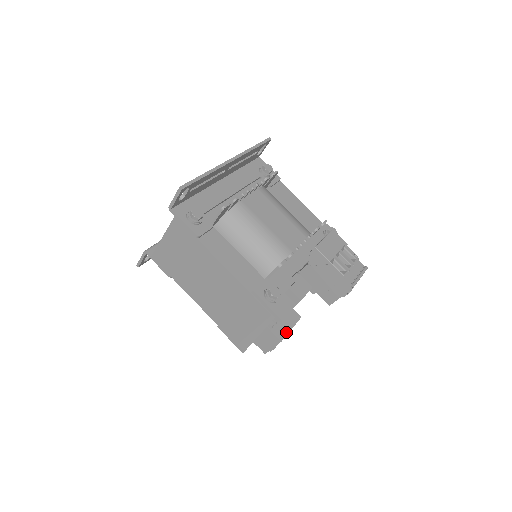
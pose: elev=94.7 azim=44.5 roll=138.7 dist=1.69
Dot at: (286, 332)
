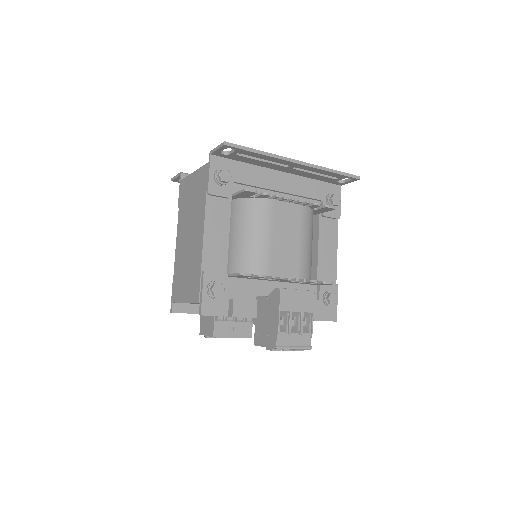
Dot at: (226, 335)
